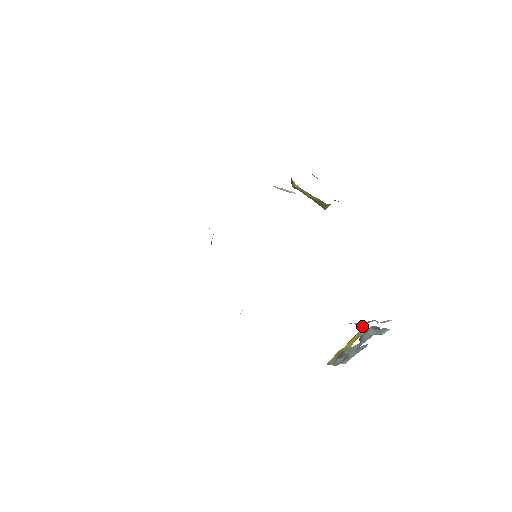
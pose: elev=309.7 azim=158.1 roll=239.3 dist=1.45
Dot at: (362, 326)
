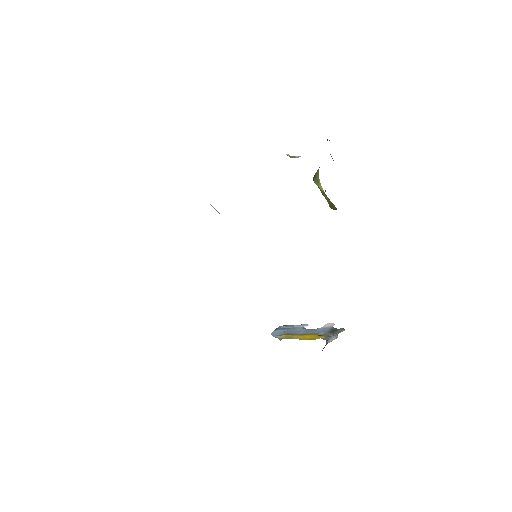
Dot at: (326, 340)
